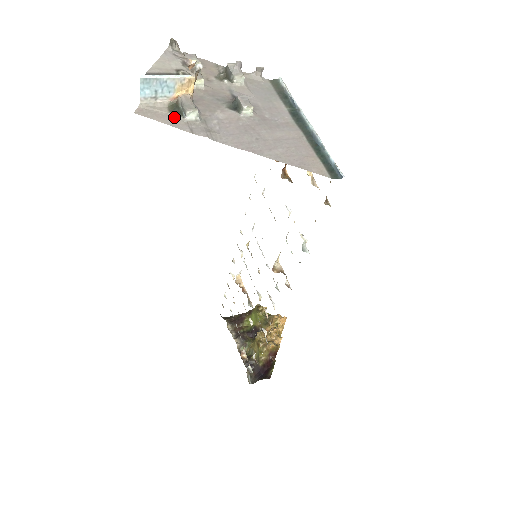
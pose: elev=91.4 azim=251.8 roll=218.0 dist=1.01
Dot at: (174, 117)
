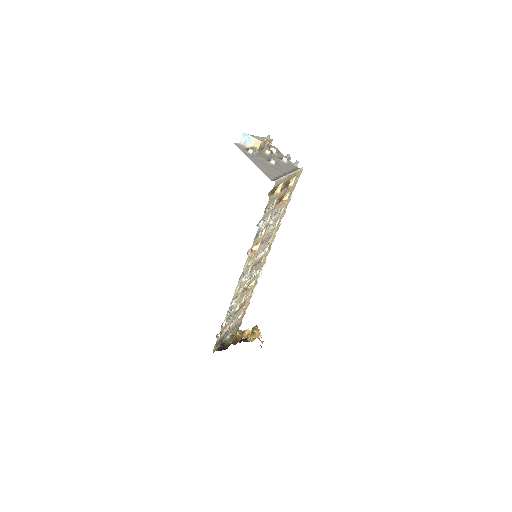
Dot at: (245, 150)
